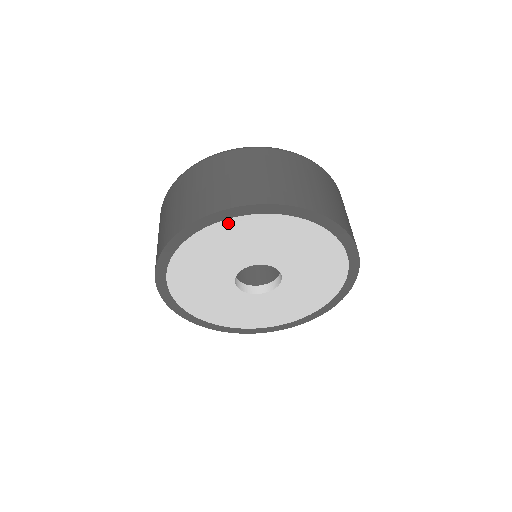
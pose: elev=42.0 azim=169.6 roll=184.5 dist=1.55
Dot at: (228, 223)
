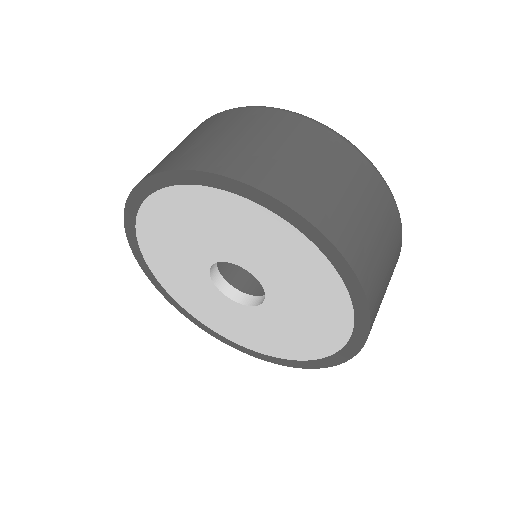
Dot at: (205, 192)
